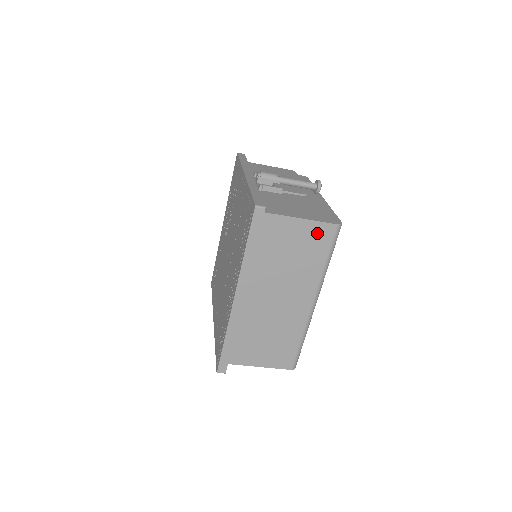
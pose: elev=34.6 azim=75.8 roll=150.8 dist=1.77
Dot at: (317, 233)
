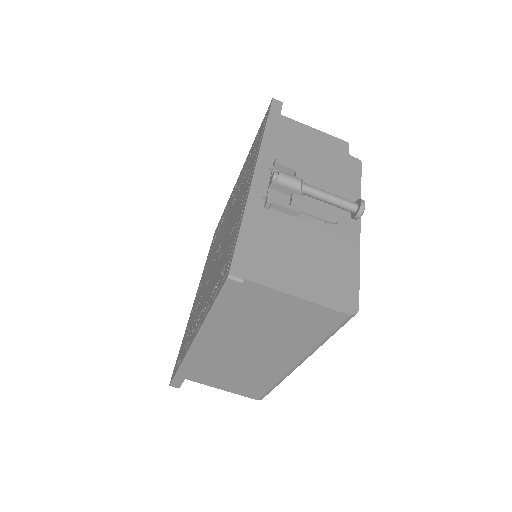
Dot at: (317, 315)
